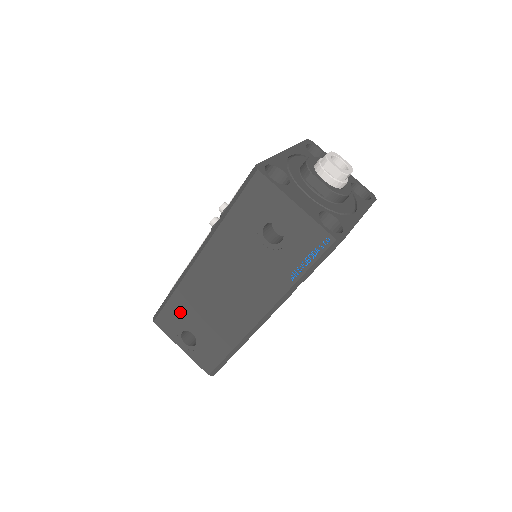
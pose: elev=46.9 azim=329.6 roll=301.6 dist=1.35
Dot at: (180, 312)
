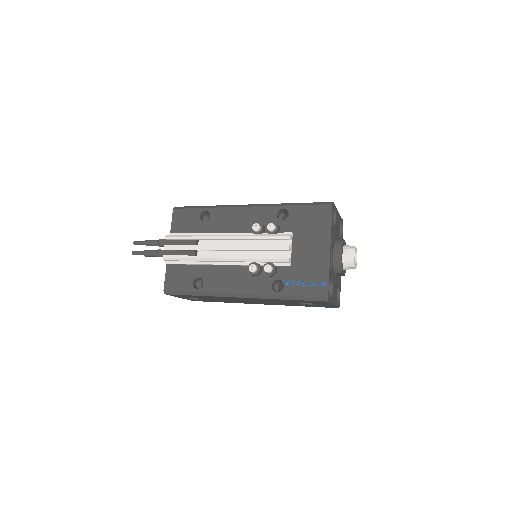
Dot at: (198, 297)
